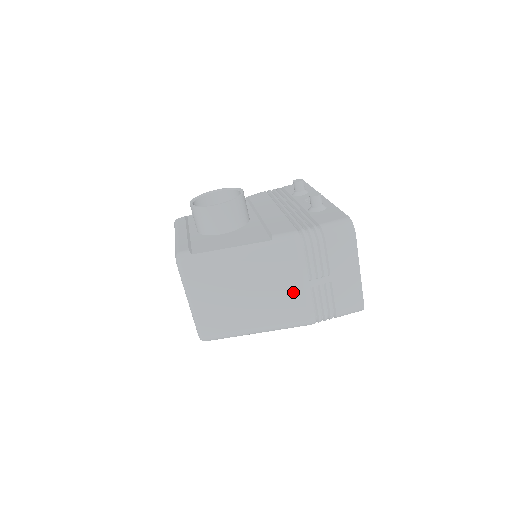
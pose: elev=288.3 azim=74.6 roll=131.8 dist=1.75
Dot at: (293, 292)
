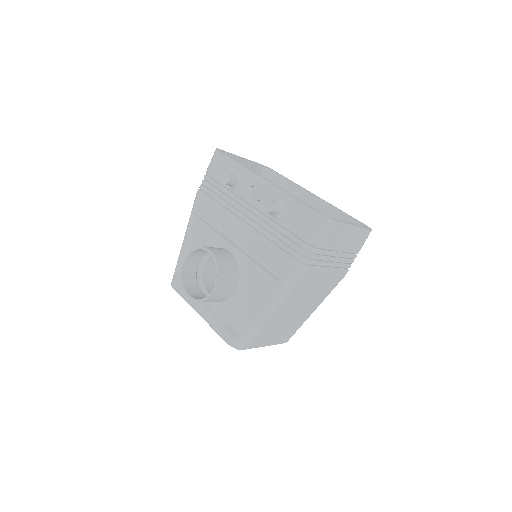
Dot at: (323, 282)
